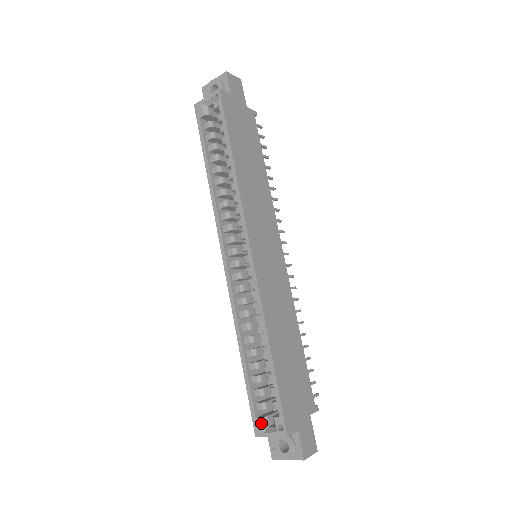
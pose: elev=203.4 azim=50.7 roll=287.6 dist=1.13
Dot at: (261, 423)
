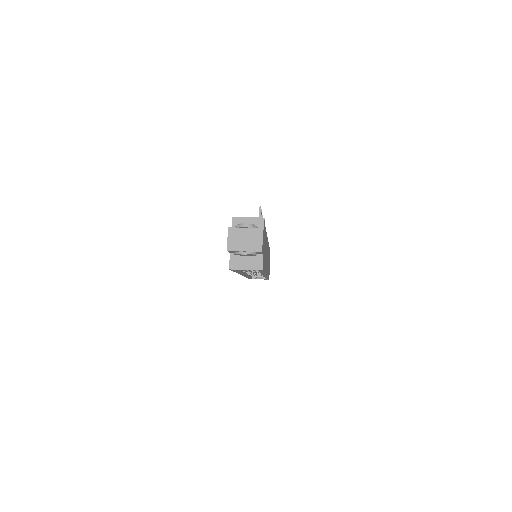
Dot at: occluded
